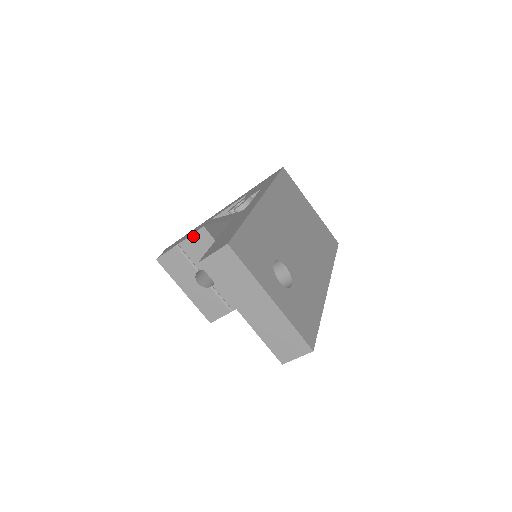
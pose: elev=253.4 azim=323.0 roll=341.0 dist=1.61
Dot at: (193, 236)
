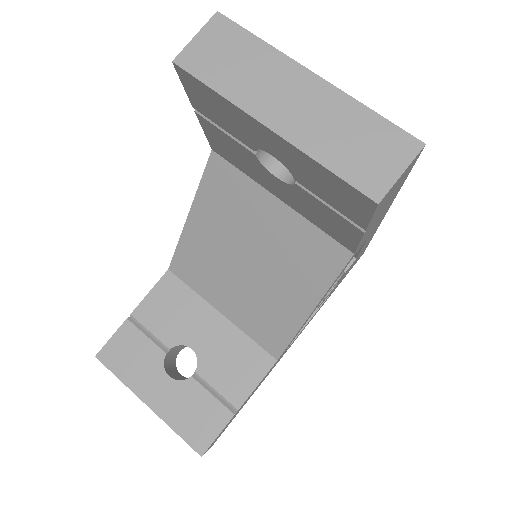
Dot at: (153, 291)
